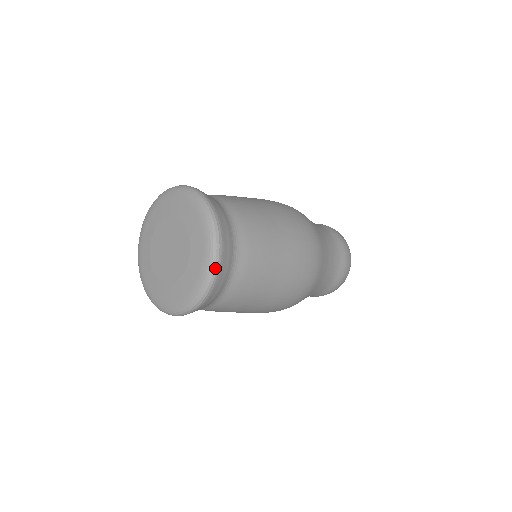
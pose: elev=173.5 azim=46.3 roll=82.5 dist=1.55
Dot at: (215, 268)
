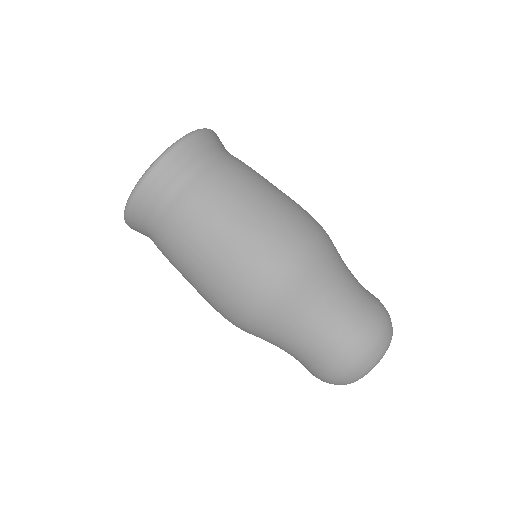
Dot at: (194, 132)
